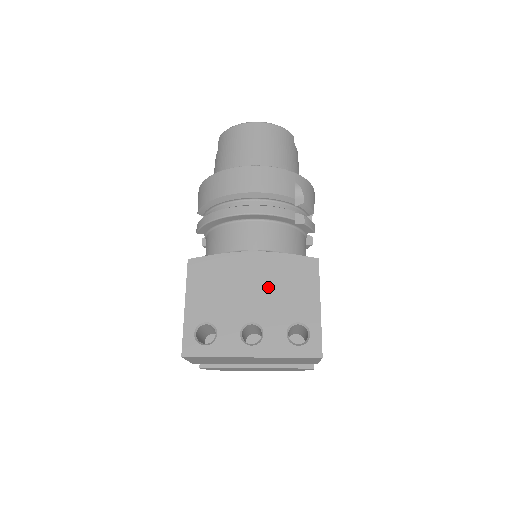
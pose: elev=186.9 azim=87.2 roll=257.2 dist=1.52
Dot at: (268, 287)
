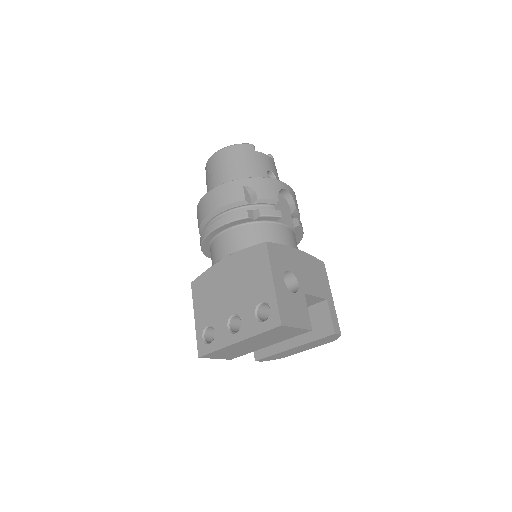
Dot at: (238, 282)
